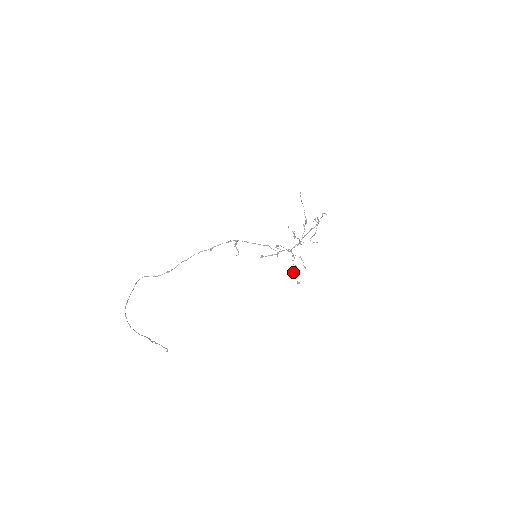
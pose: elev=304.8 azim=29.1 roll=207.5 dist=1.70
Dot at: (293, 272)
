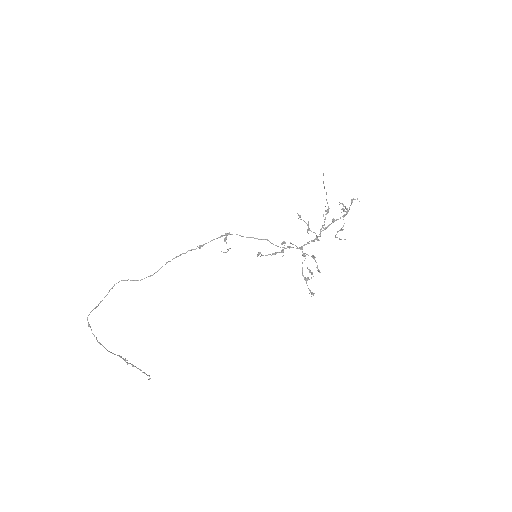
Dot at: (304, 278)
